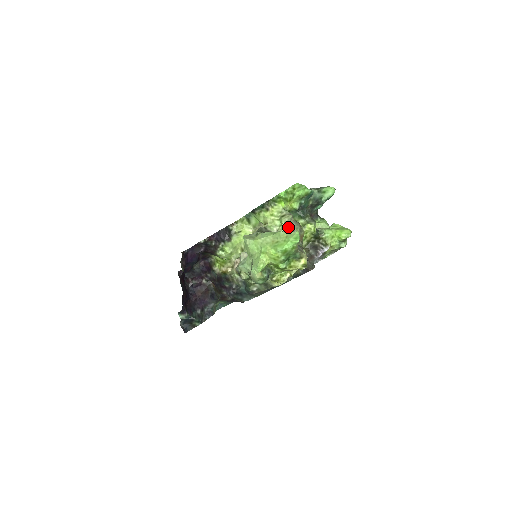
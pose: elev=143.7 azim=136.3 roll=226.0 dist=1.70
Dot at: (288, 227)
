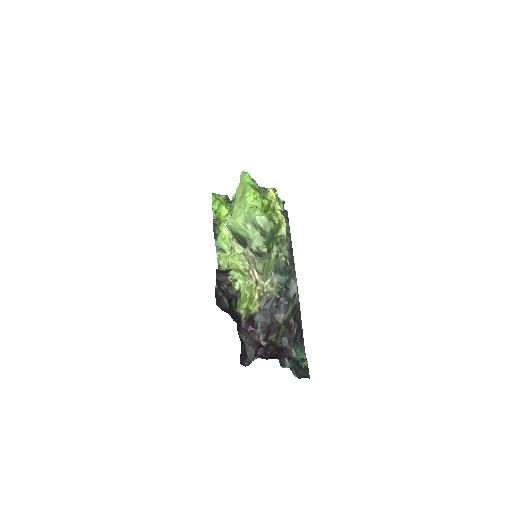
Dot at: occluded
